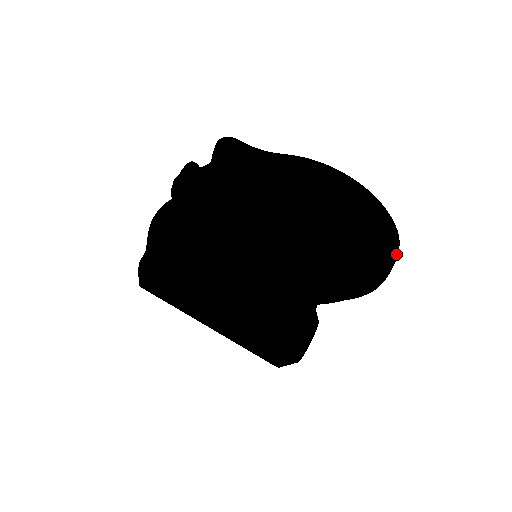
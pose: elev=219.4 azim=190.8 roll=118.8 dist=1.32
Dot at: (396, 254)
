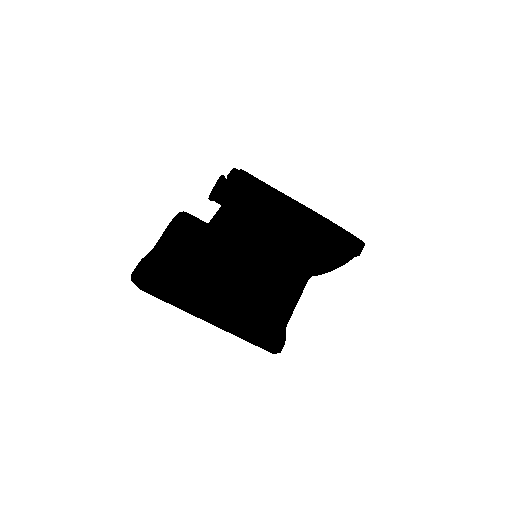
Dot at: occluded
